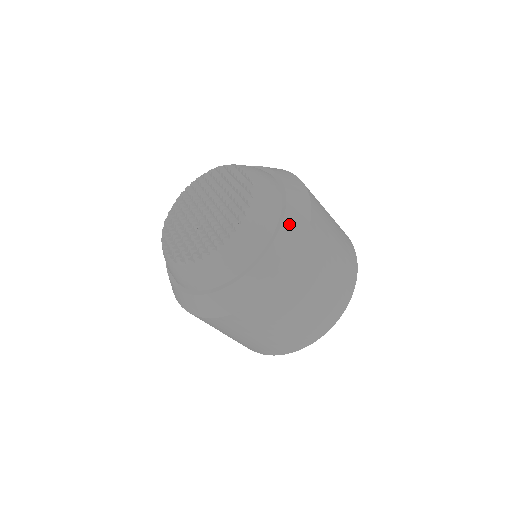
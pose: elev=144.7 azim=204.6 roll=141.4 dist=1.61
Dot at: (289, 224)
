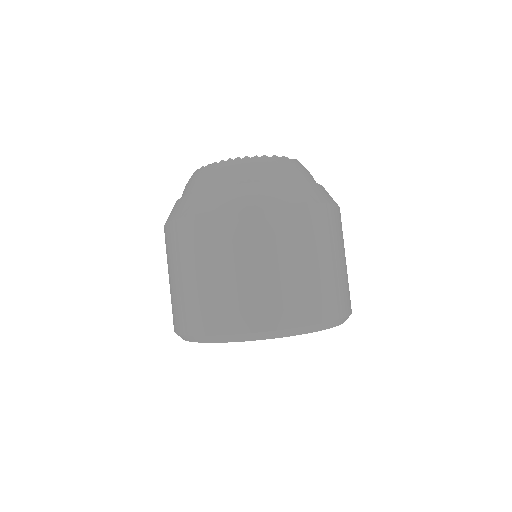
Dot at: occluded
